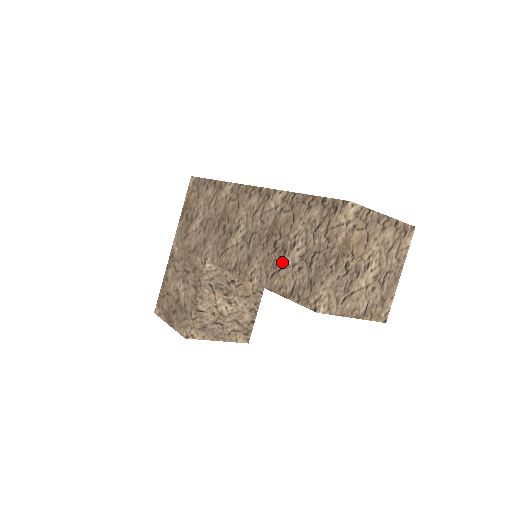
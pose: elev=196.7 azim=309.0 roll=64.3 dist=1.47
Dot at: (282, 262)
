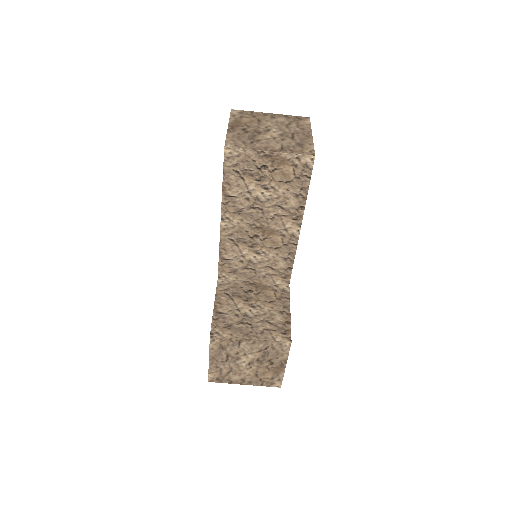
Dot at: occluded
